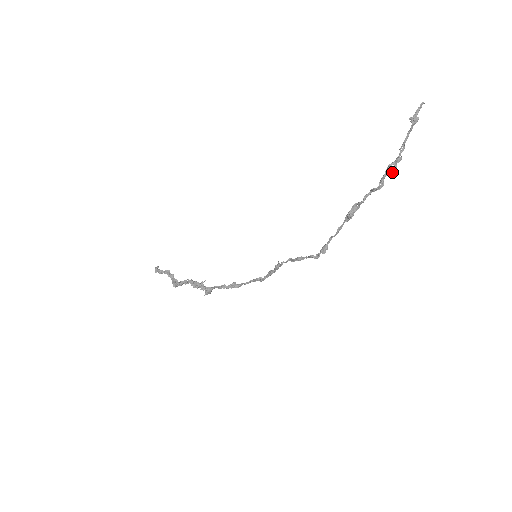
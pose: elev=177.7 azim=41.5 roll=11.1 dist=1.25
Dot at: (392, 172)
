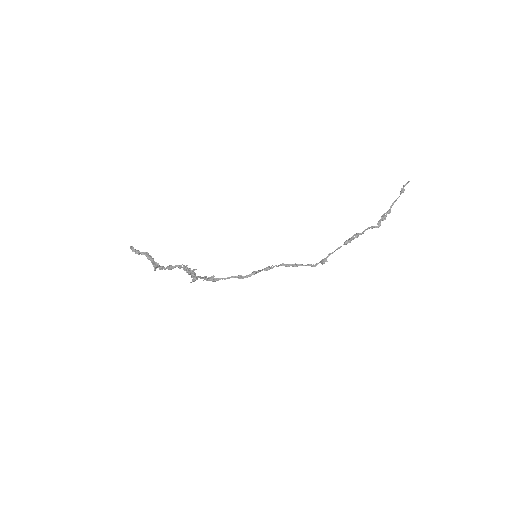
Dot at: occluded
